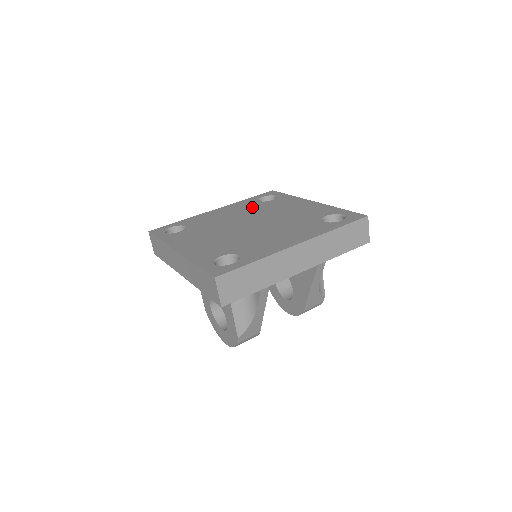
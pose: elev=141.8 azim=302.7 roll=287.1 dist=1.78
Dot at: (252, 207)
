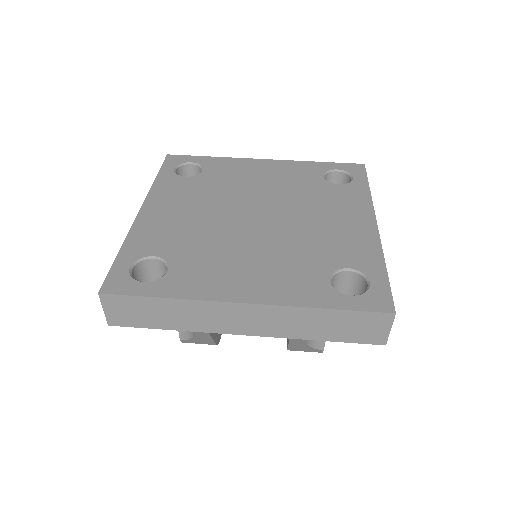
Dot at: (301, 183)
